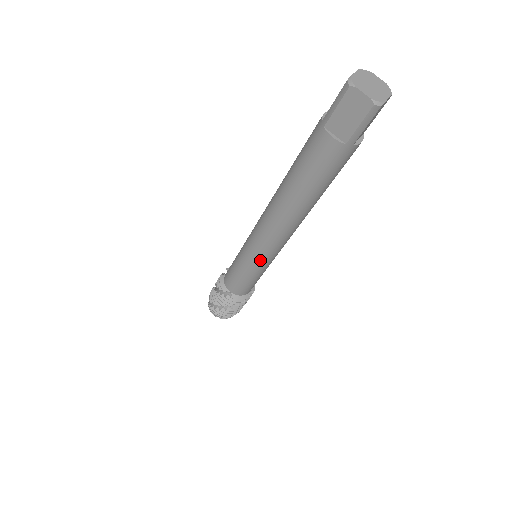
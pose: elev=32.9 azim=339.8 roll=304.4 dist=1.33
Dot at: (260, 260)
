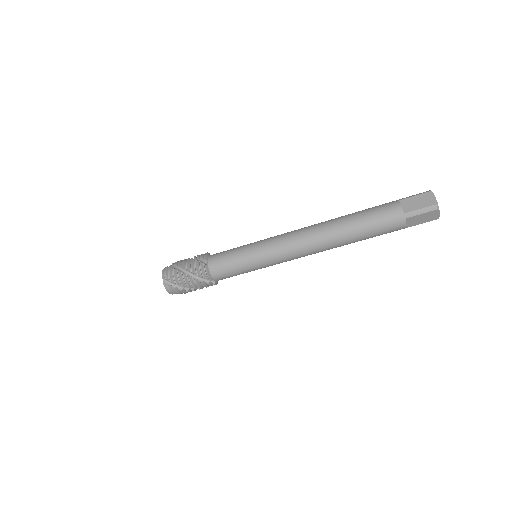
Dot at: (267, 251)
